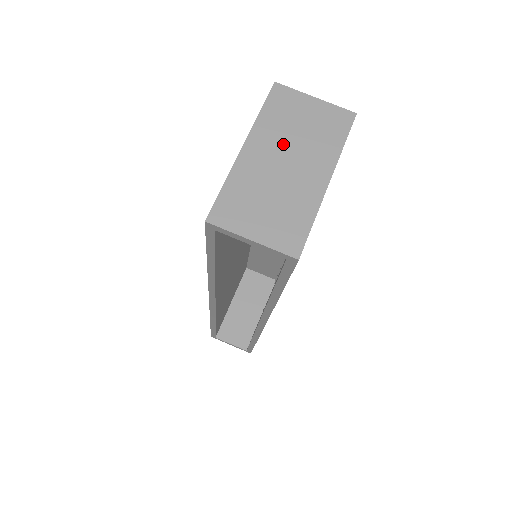
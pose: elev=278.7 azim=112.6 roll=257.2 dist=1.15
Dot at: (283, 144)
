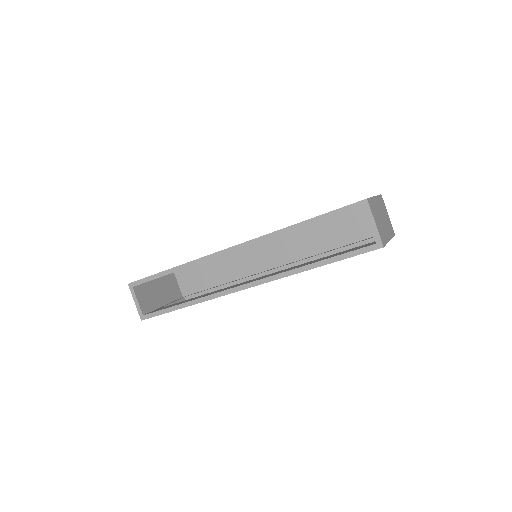
Dot at: (382, 212)
